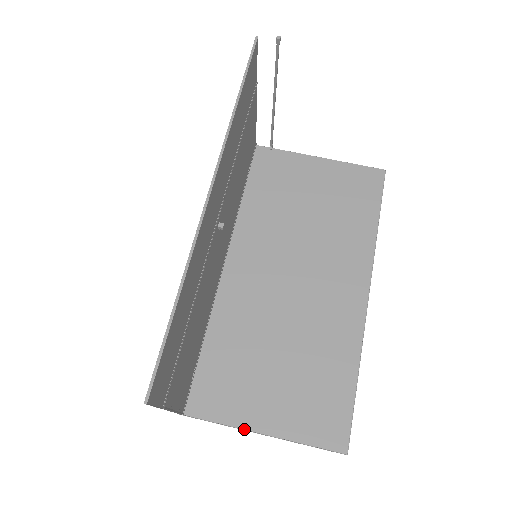
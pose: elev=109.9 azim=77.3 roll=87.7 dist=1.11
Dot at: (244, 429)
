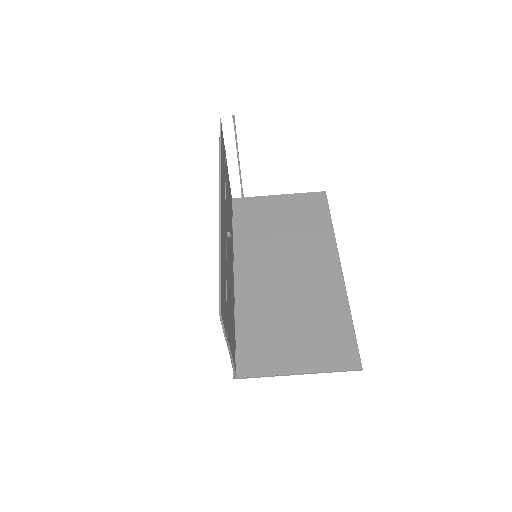
Dot at: (283, 375)
